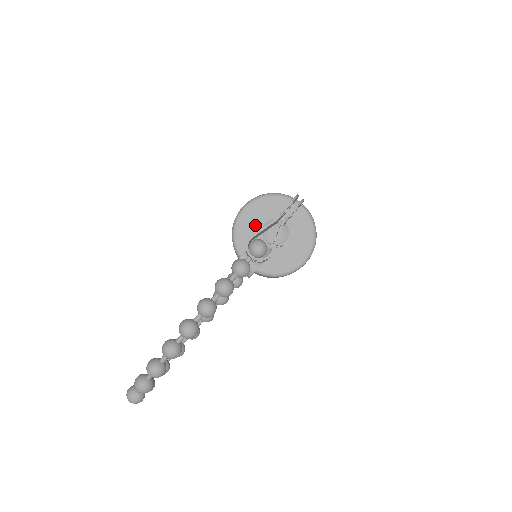
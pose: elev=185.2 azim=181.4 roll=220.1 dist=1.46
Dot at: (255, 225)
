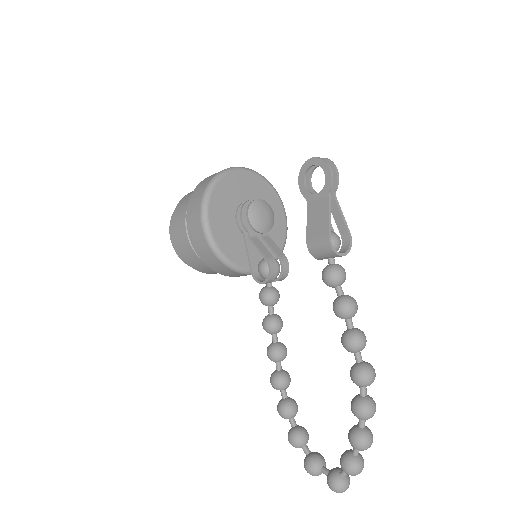
Dot at: (230, 228)
